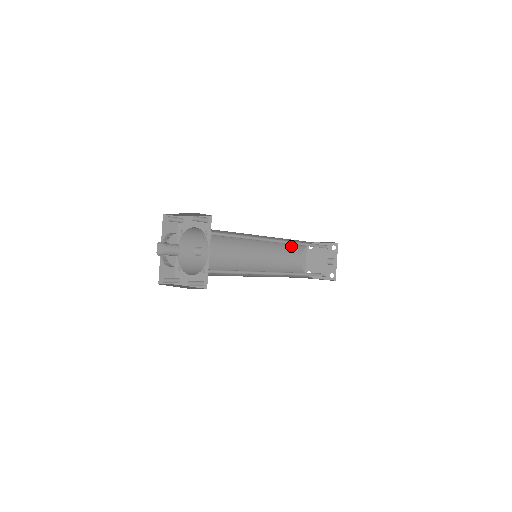
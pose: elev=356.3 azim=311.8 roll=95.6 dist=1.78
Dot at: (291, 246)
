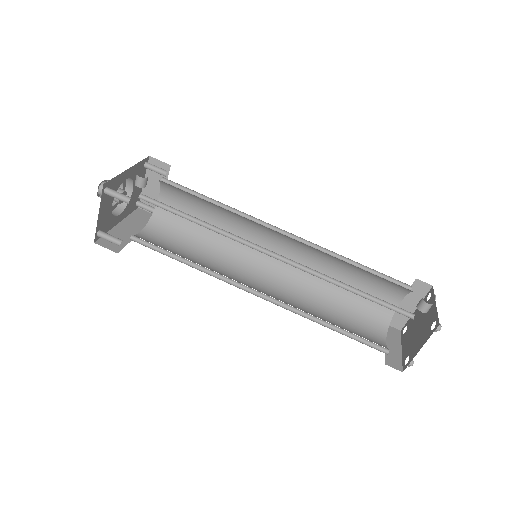
Dot at: (353, 307)
